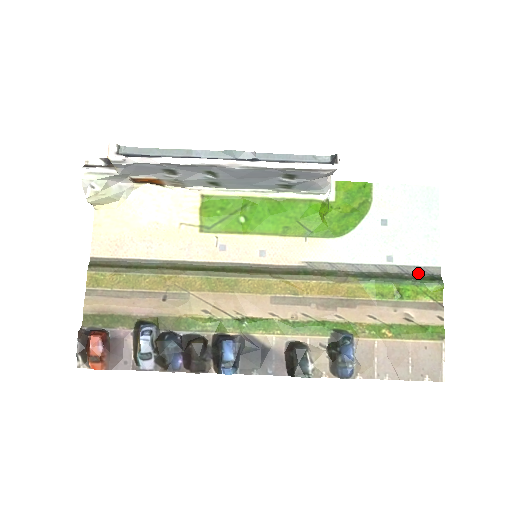
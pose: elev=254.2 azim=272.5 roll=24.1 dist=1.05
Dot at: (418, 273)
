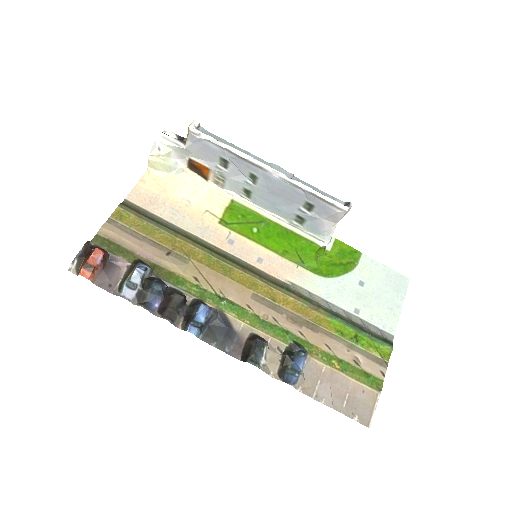
Dot at: (375, 332)
